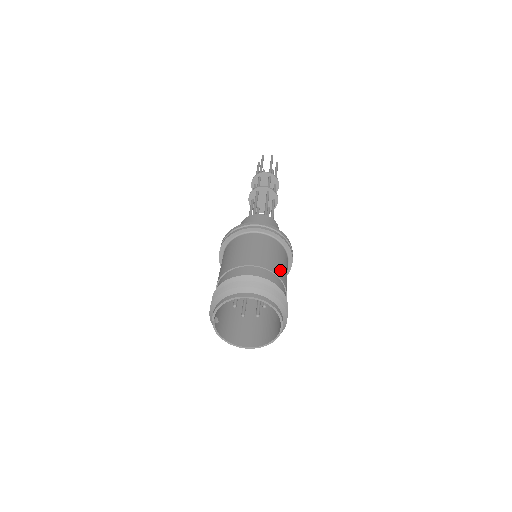
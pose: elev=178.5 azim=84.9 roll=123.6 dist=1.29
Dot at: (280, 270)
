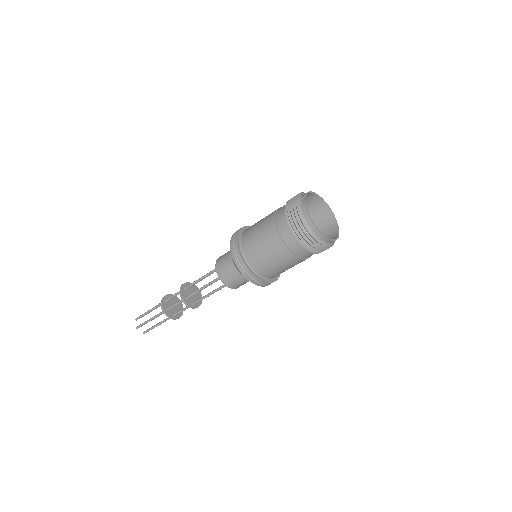
Dot at: occluded
